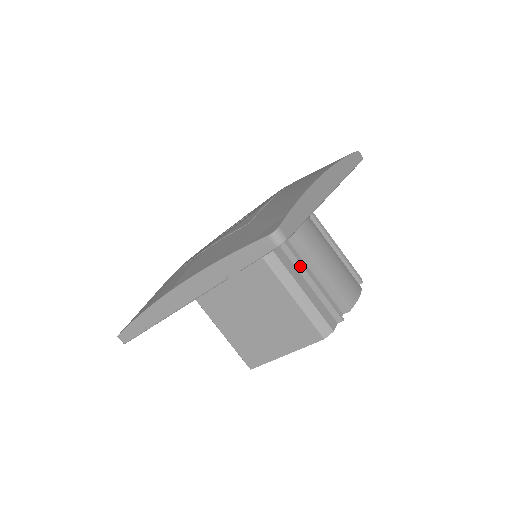
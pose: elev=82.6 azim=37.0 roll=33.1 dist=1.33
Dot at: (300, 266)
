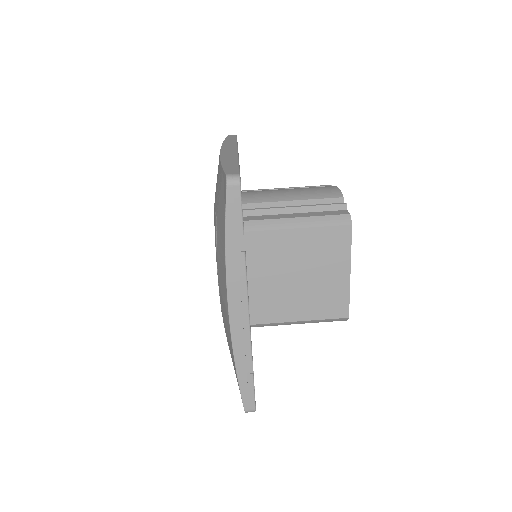
Dot at: (280, 210)
